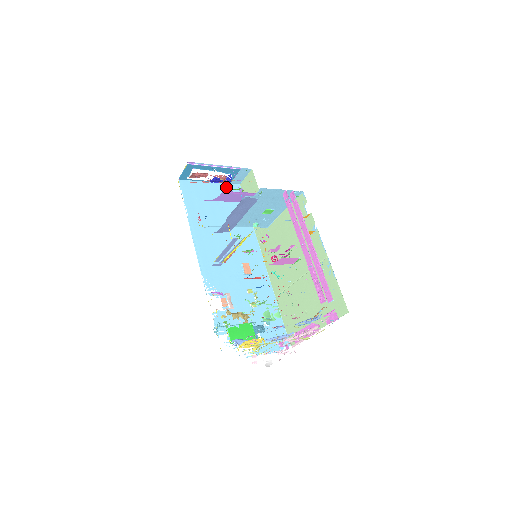
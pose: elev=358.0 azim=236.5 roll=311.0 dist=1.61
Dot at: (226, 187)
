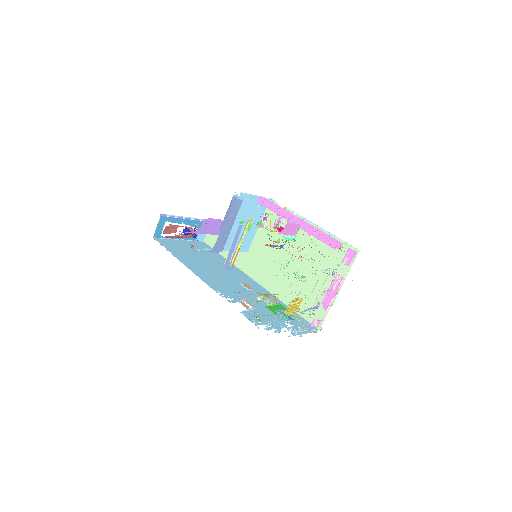
Dot at: (194, 243)
